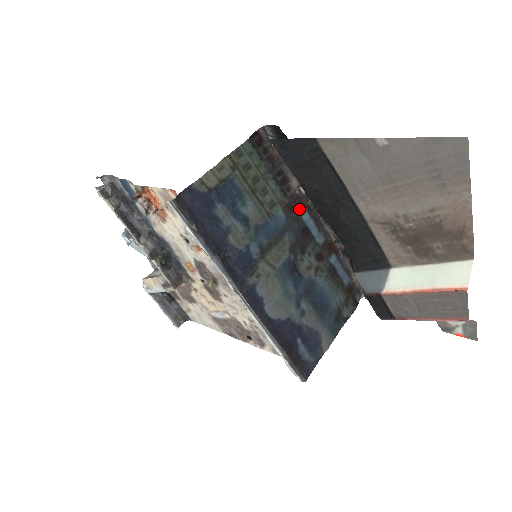
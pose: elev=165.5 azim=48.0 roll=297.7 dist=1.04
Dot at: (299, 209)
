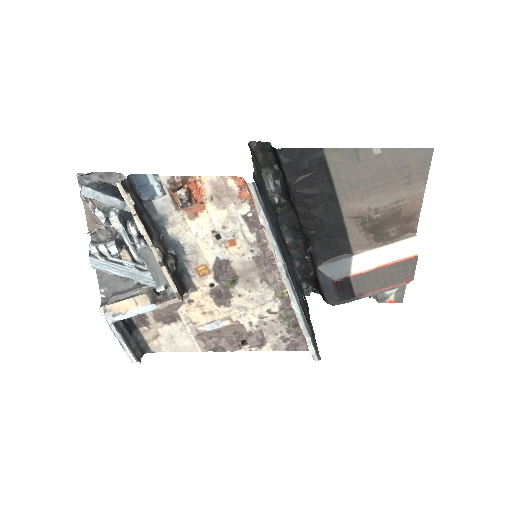
Dot at: occluded
